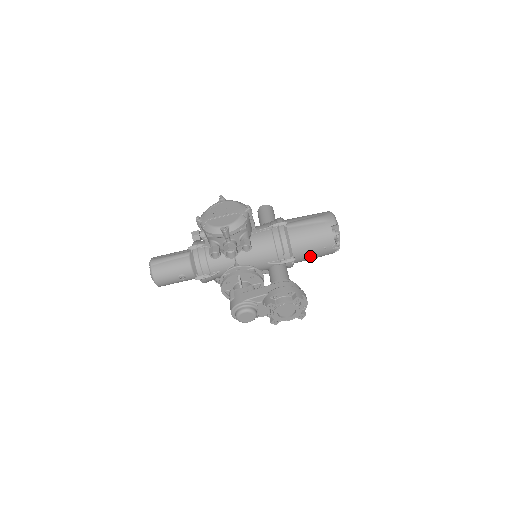
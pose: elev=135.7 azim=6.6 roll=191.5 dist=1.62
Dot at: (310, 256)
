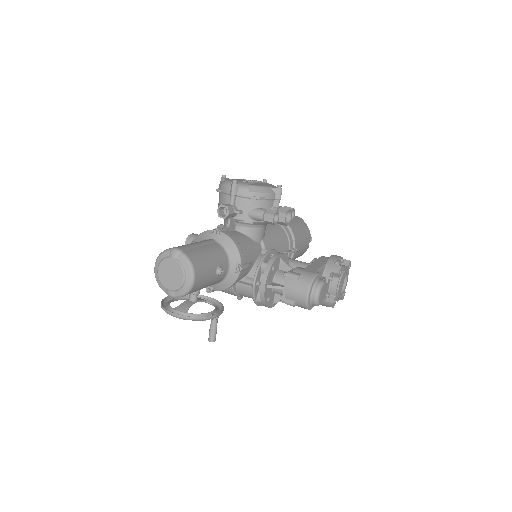
Dot at: (299, 251)
